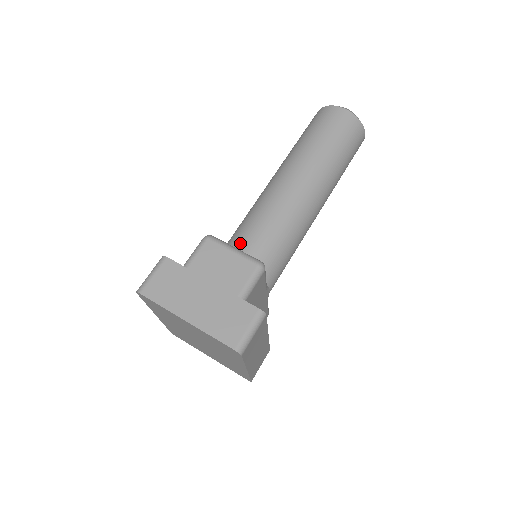
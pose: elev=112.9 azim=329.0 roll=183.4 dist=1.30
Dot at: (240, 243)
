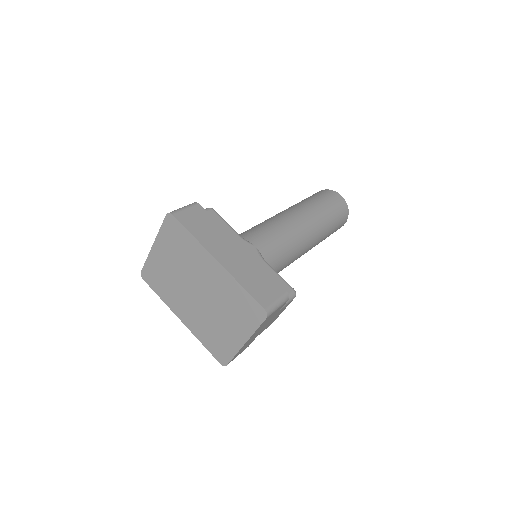
Dot at: occluded
